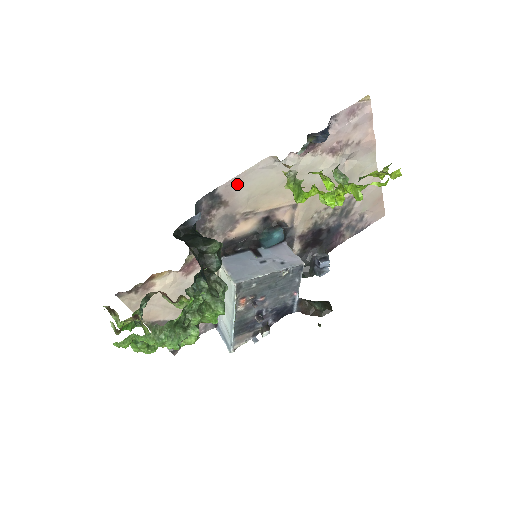
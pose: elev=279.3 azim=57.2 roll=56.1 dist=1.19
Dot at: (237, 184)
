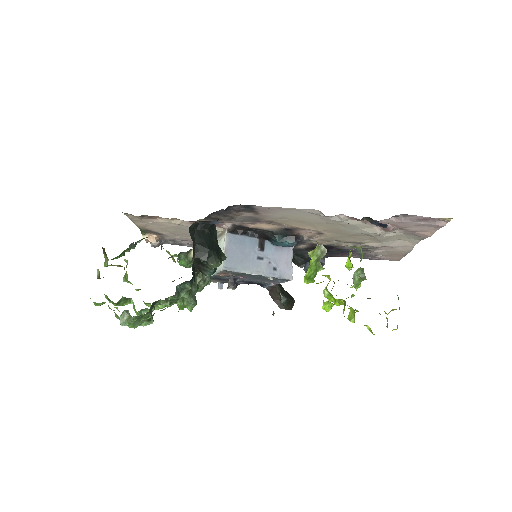
Dot at: (276, 210)
